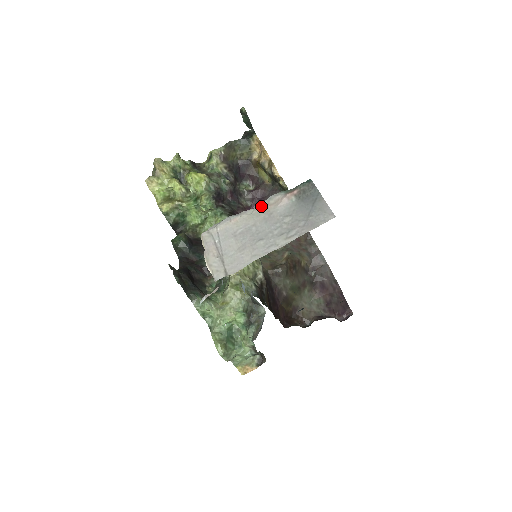
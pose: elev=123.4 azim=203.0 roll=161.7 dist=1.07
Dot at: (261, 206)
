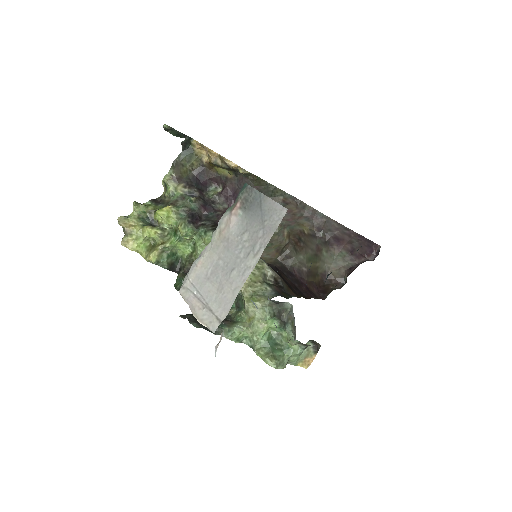
Dot at: (215, 236)
